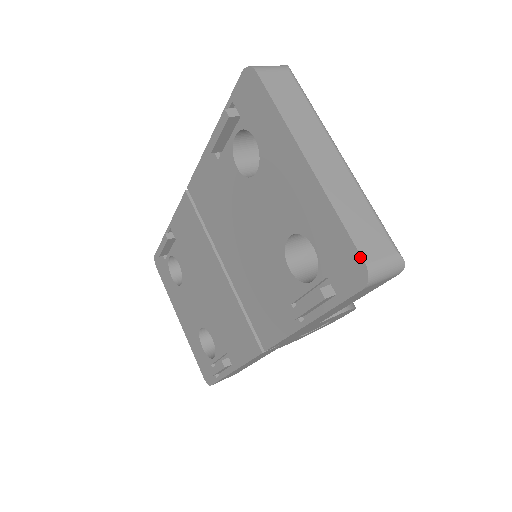
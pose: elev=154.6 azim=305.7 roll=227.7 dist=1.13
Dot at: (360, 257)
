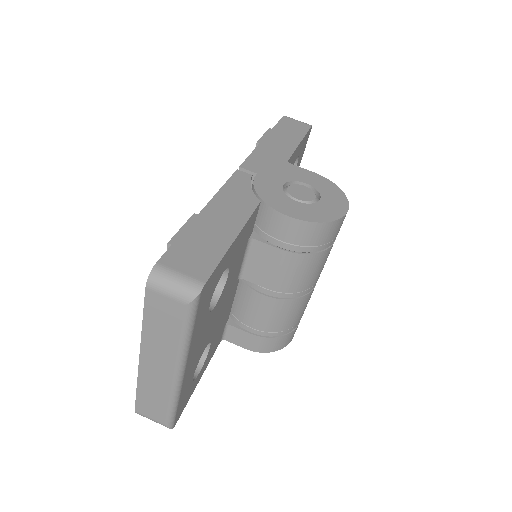
Dot at: (135, 407)
